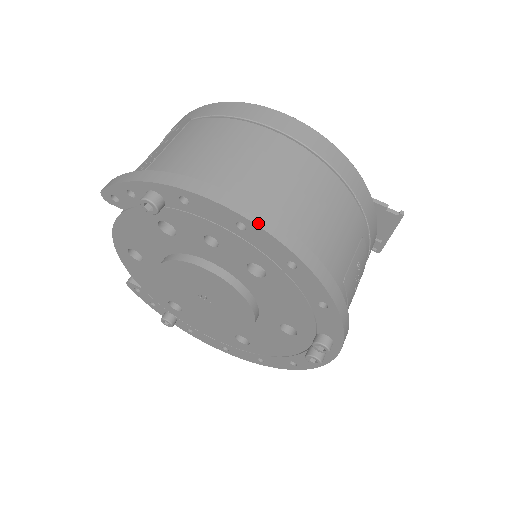
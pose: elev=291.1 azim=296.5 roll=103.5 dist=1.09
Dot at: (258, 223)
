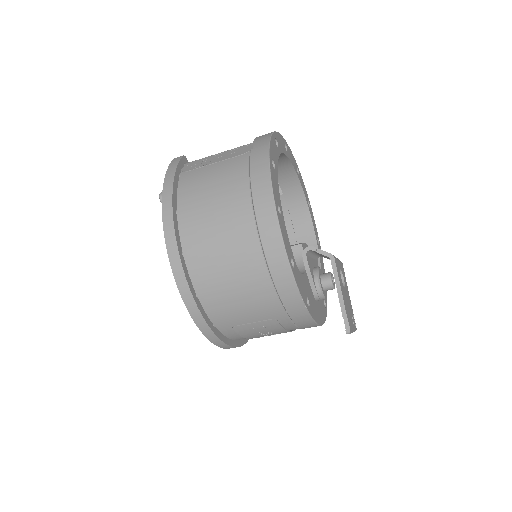
Dot at: (172, 266)
